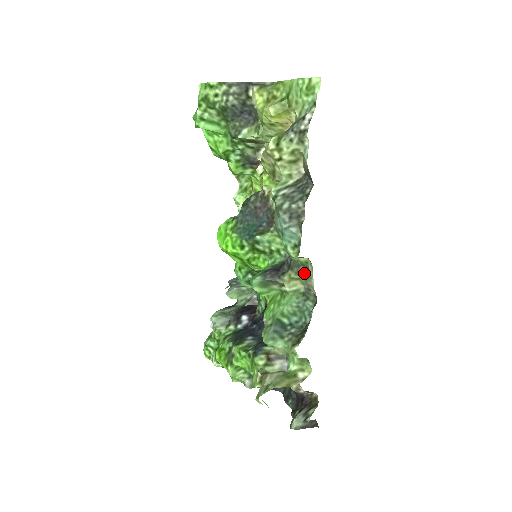
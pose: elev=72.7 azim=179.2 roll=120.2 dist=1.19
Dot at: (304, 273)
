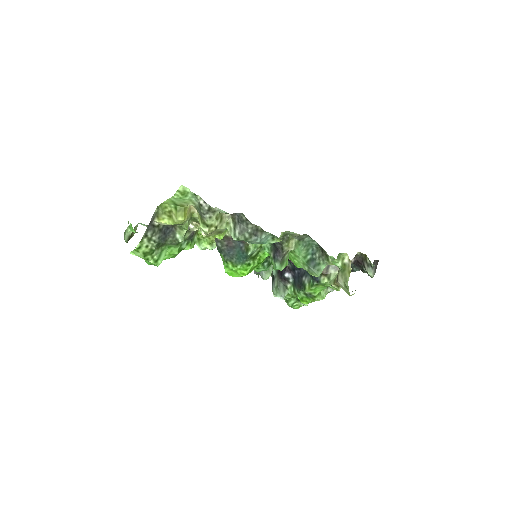
Dot at: (289, 237)
